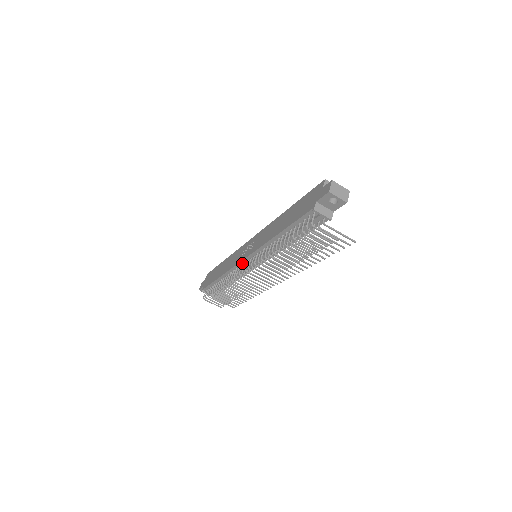
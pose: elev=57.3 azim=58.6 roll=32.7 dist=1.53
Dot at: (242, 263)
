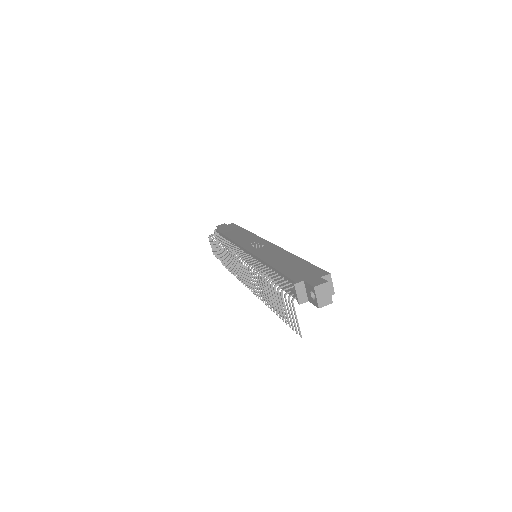
Dot at: (243, 249)
